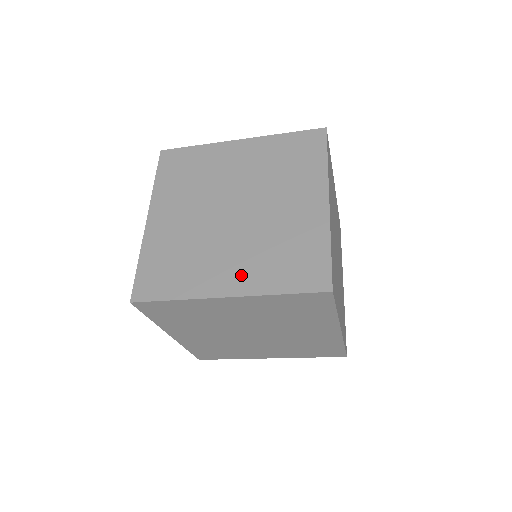
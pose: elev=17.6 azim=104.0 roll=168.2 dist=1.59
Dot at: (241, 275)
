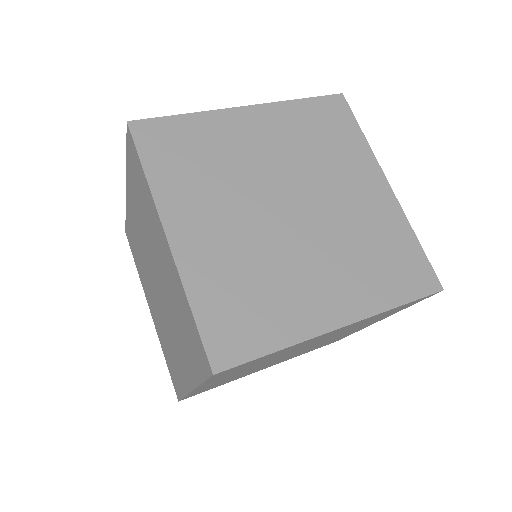
Dot at: occluded
